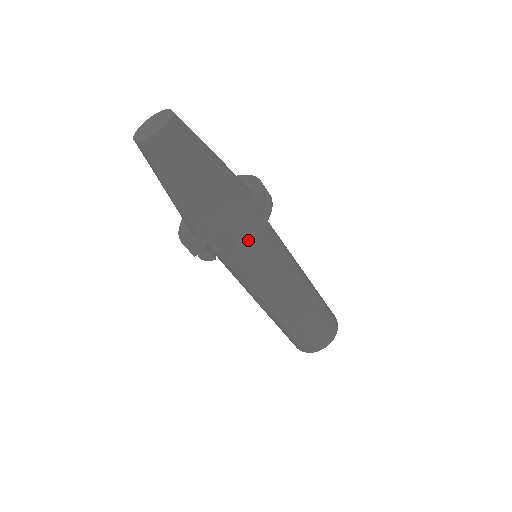
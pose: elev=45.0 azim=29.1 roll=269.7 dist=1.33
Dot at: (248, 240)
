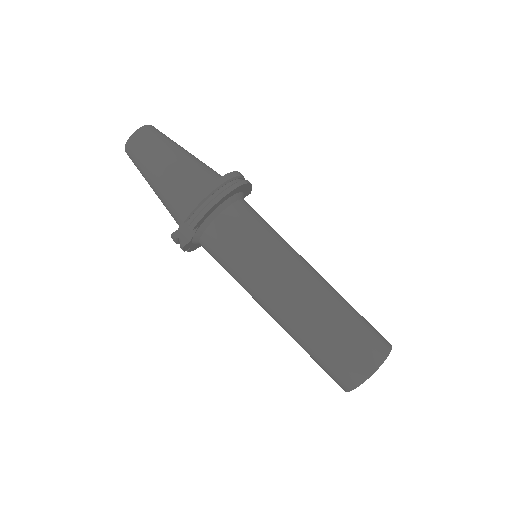
Dot at: (197, 219)
